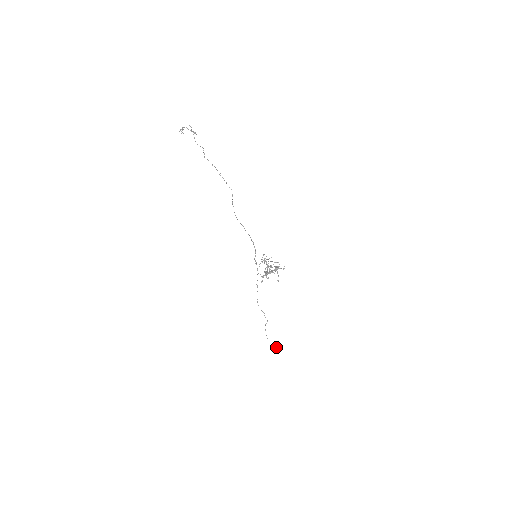
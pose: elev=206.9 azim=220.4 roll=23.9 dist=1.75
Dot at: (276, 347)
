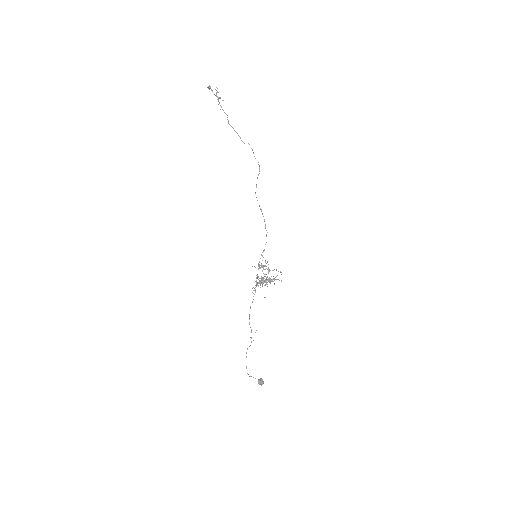
Dot at: (261, 378)
